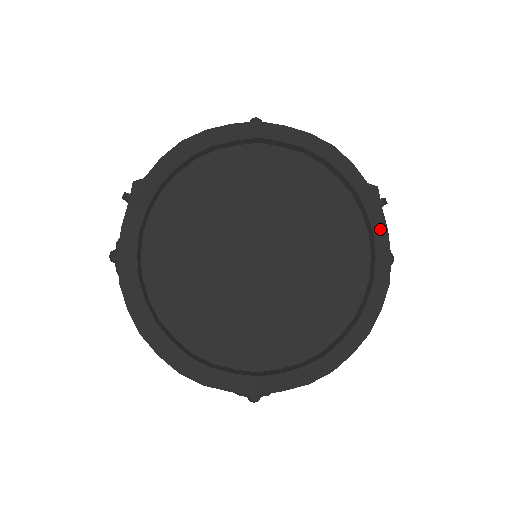
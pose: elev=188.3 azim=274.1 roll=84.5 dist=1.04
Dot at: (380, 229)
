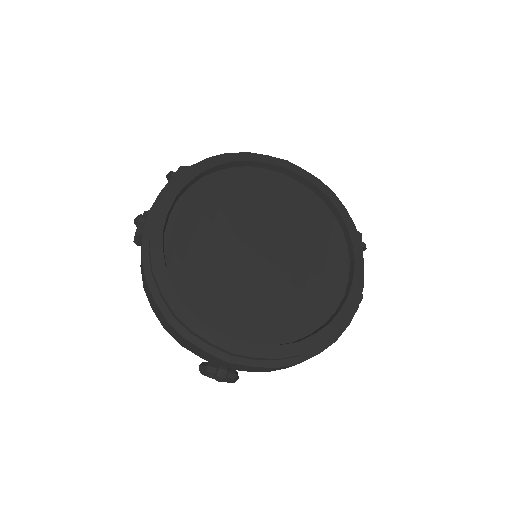
Dot at: (360, 260)
